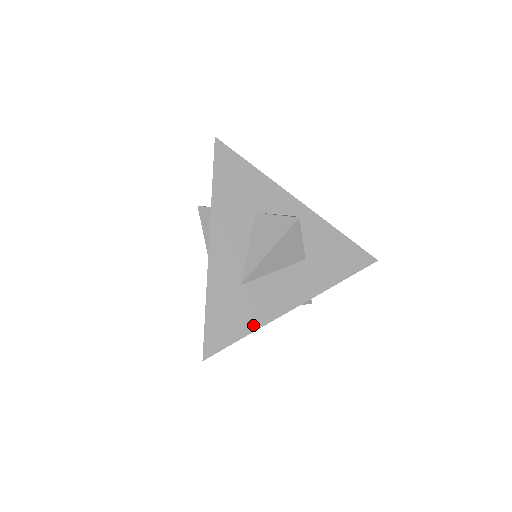
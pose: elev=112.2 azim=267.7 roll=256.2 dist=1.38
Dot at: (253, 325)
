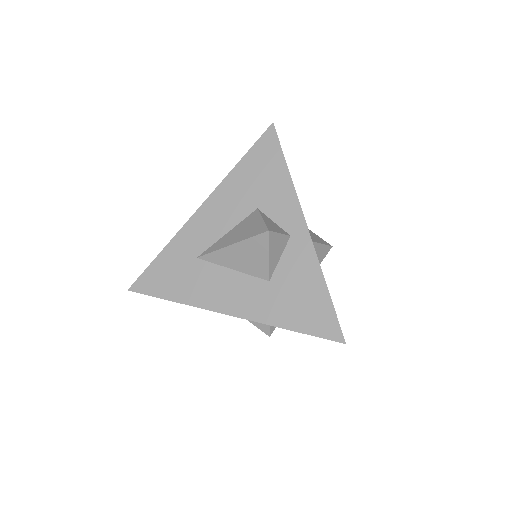
Dot at: (181, 297)
